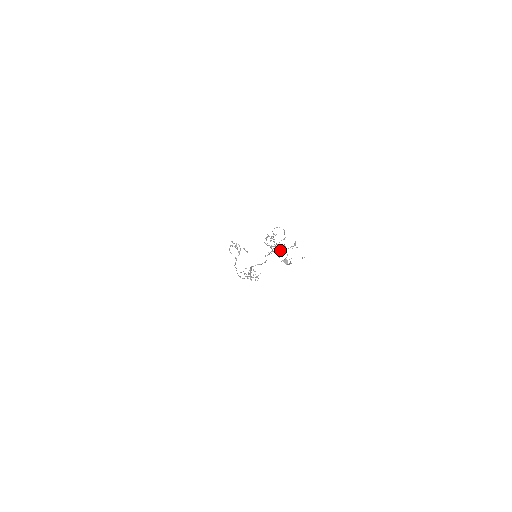
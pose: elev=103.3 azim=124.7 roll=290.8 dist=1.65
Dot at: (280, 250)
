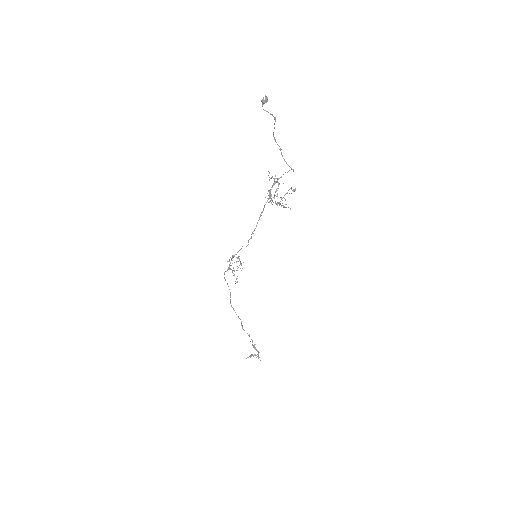
Dot at: occluded
